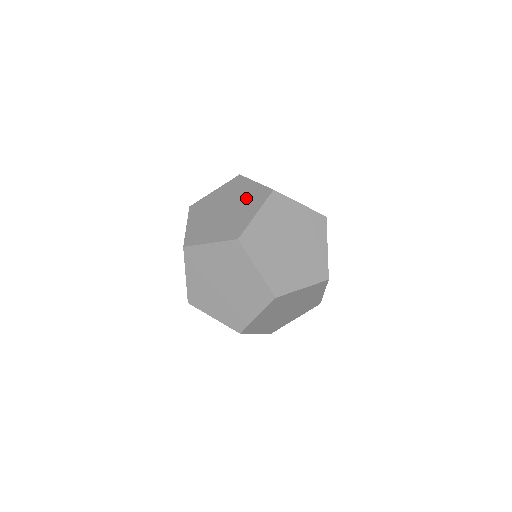
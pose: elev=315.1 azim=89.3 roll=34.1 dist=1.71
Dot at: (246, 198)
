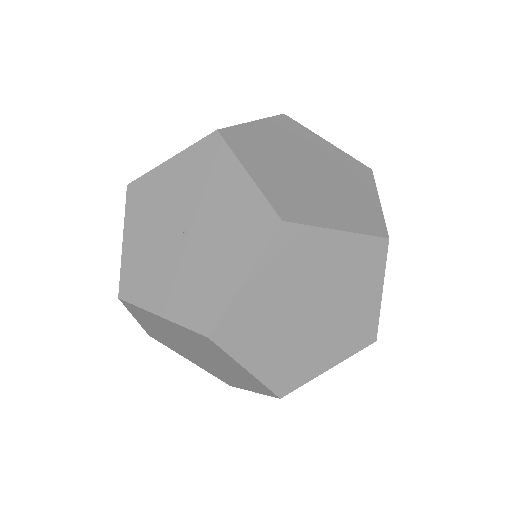
Dot at: occluded
